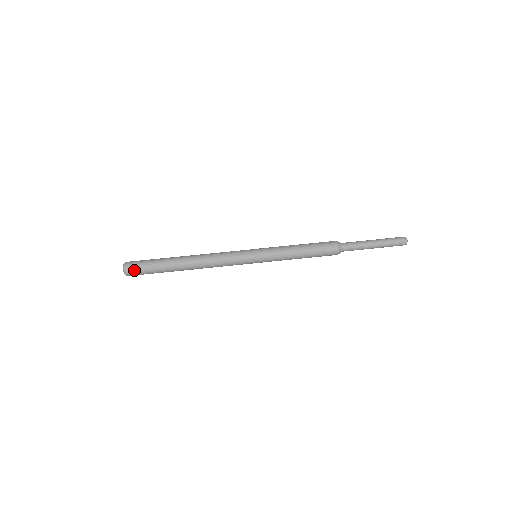
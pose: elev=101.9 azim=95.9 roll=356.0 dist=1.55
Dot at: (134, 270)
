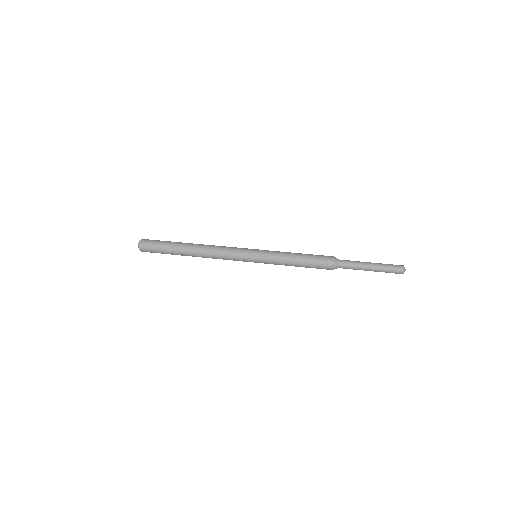
Dot at: (148, 241)
